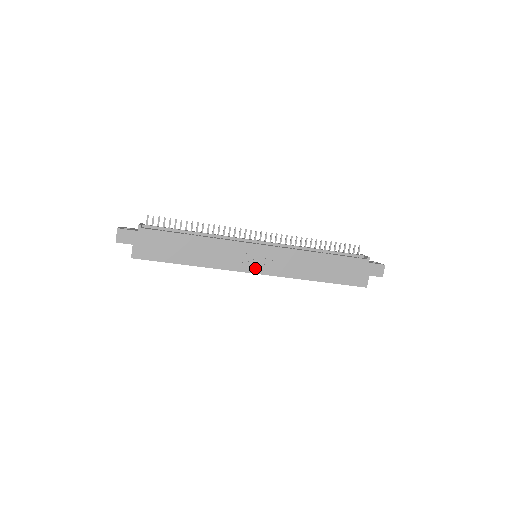
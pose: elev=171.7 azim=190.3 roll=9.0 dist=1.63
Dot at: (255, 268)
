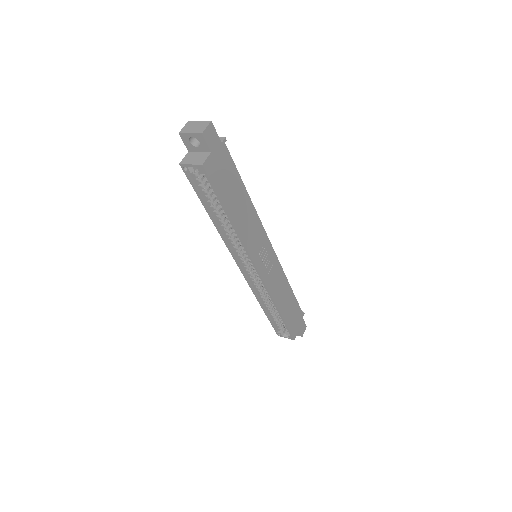
Dot at: (261, 266)
